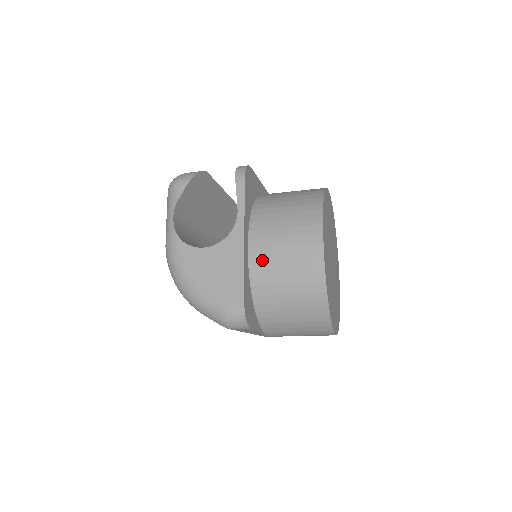
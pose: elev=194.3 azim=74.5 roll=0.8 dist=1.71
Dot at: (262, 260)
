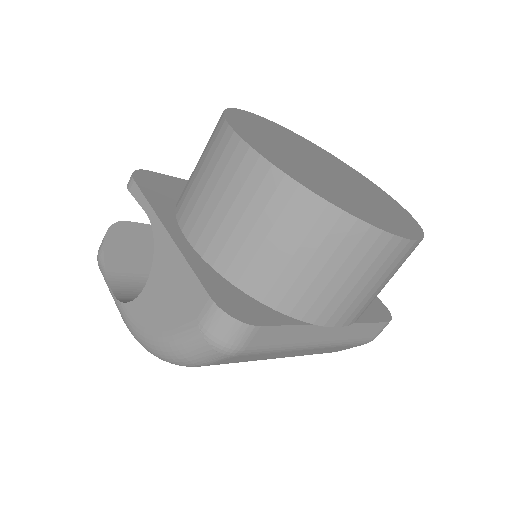
Dot at: (206, 234)
